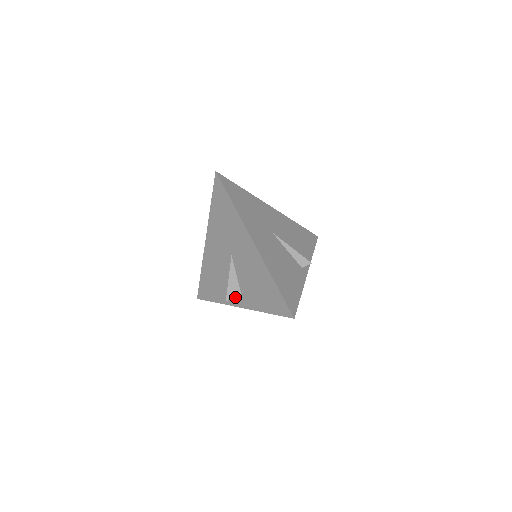
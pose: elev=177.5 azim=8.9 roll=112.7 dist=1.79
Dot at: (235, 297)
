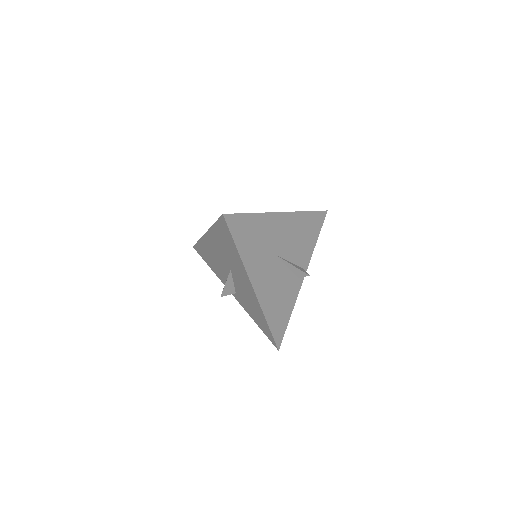
Dot at: occluded
